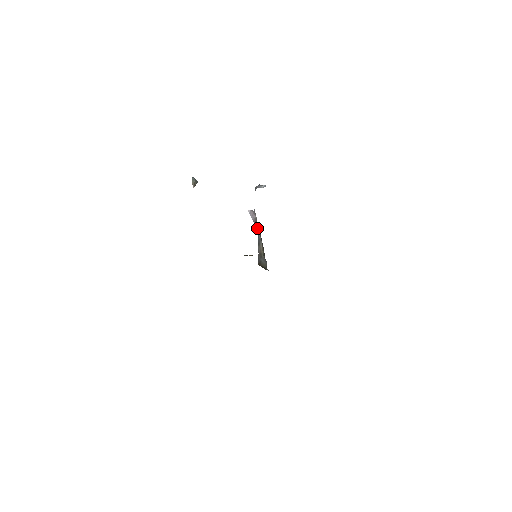
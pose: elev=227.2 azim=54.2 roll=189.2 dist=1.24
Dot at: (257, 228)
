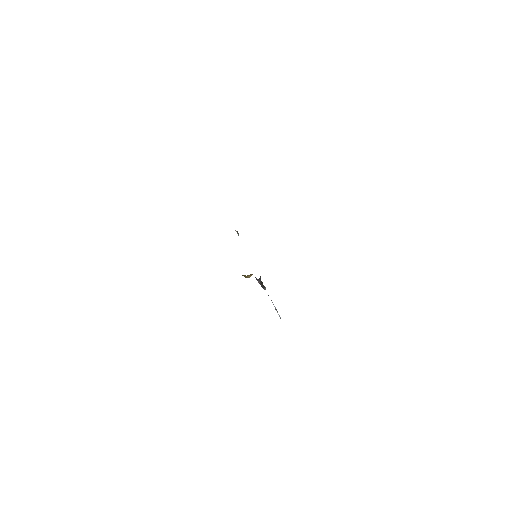
Dot at: occluded
